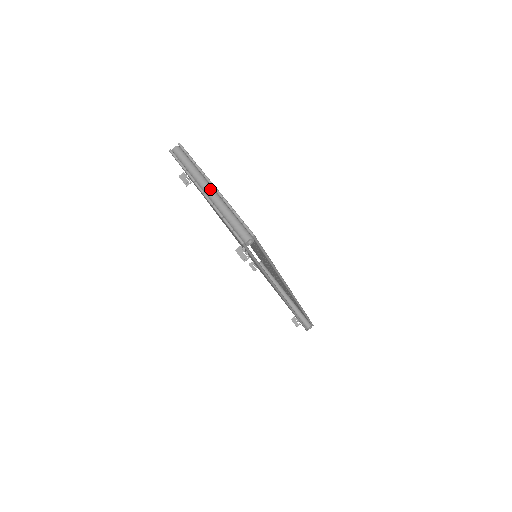
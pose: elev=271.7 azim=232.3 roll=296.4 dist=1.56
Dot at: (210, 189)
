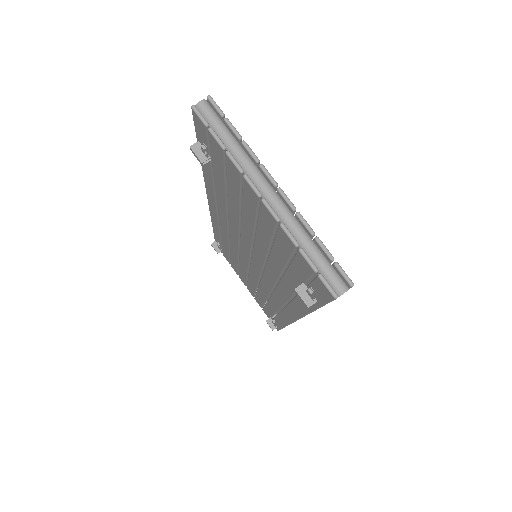
Dot at: (272, 192)
